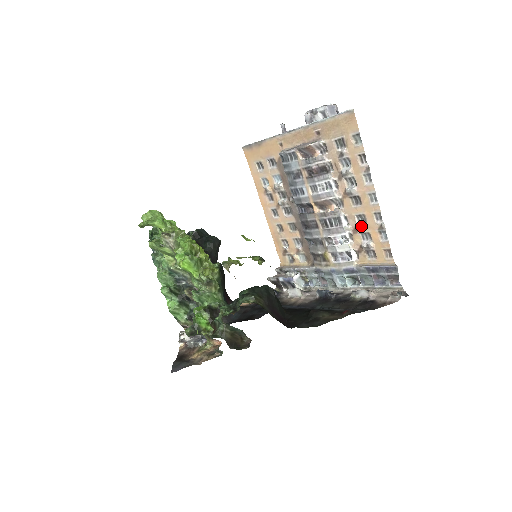
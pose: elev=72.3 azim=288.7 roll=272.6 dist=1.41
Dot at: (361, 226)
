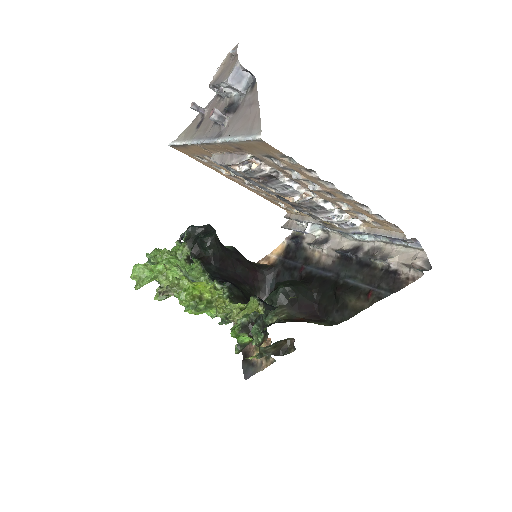
Dot at: (347, 209)
